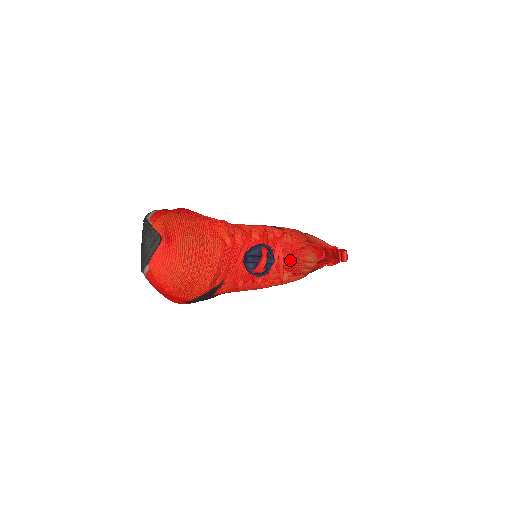
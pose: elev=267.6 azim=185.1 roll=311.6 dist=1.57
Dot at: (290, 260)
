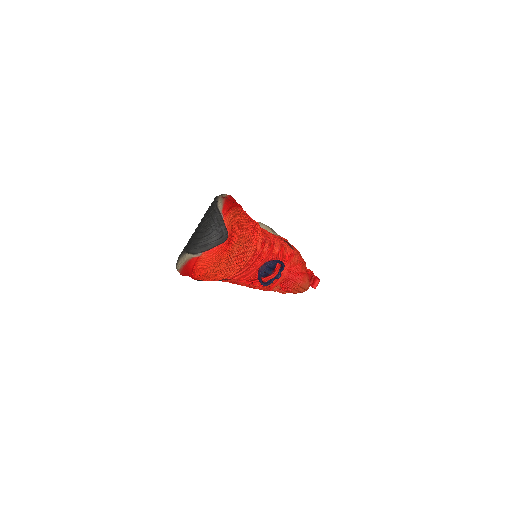
Dot at: (289, 279)
